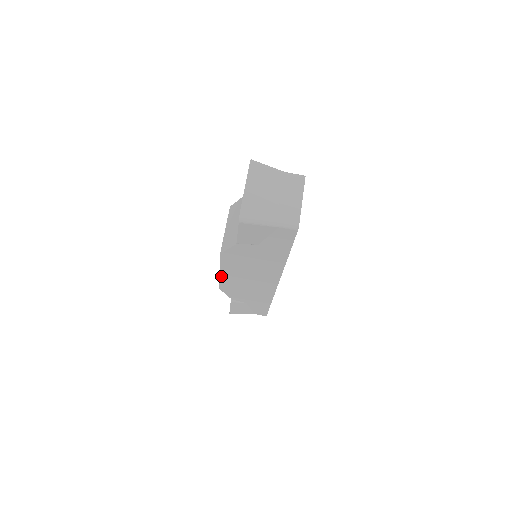
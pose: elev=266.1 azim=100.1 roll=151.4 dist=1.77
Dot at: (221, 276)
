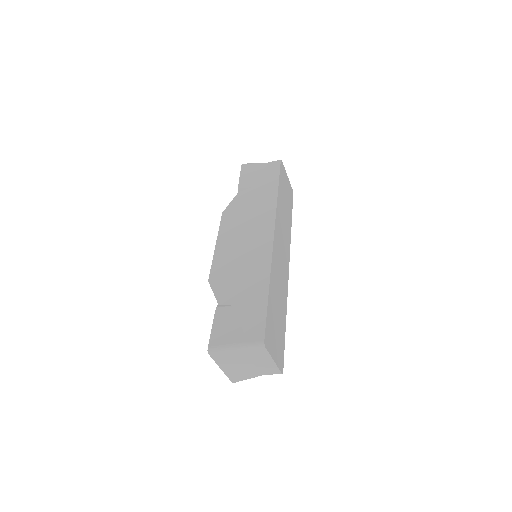
Dot at: occluded
